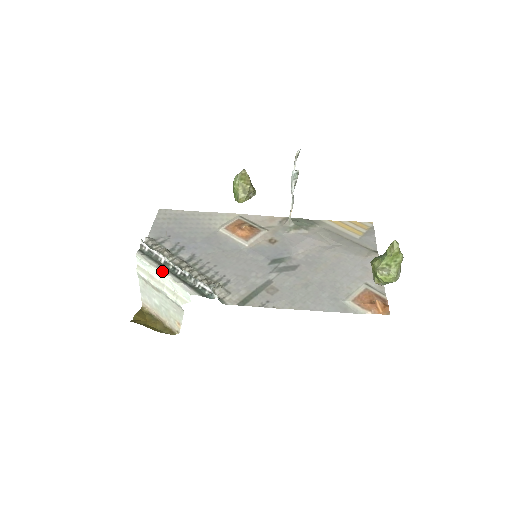
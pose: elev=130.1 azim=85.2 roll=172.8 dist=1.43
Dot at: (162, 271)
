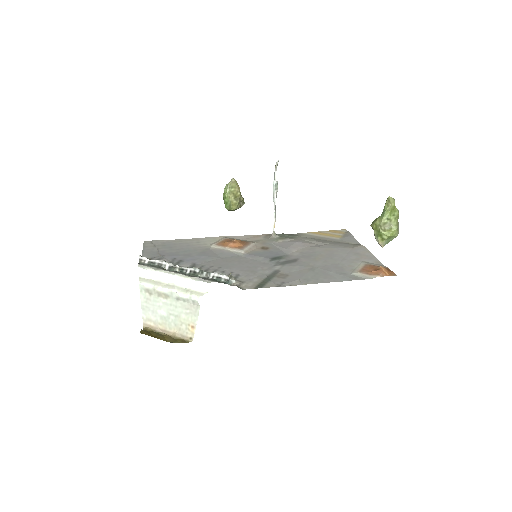
Dot at: (171, 272)
